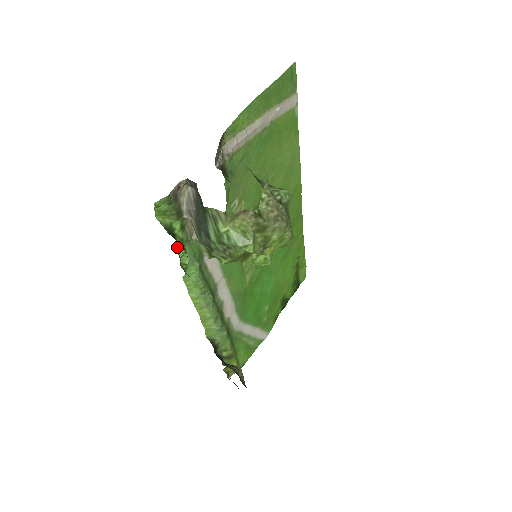
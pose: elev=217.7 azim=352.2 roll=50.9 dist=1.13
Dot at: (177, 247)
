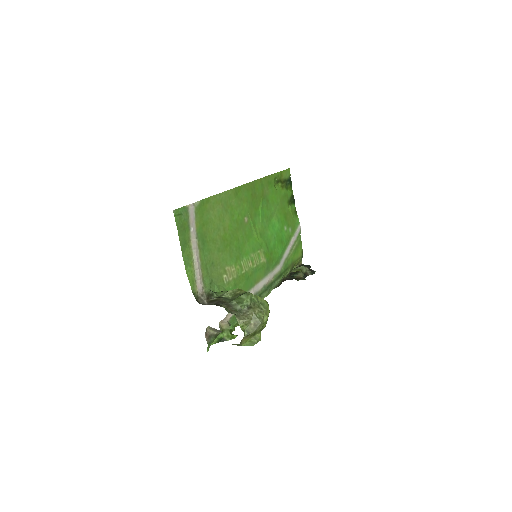
Dot at: occluded
